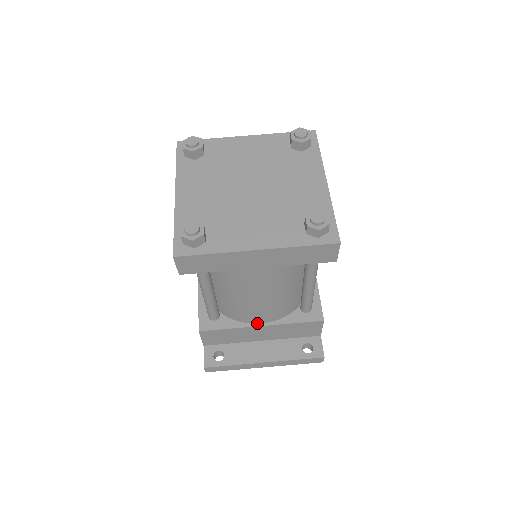
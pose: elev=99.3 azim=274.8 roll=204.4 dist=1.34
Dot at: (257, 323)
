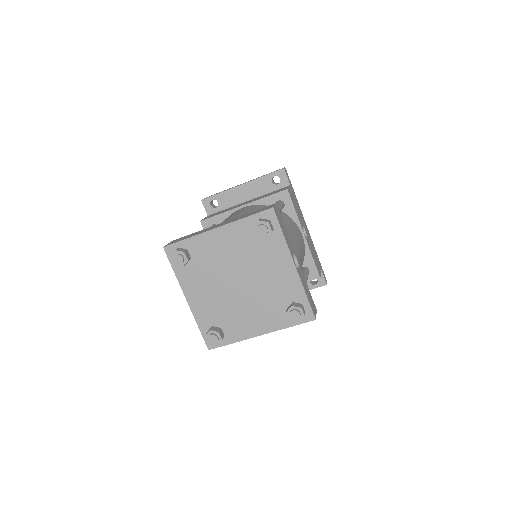
Dot at: occluded
